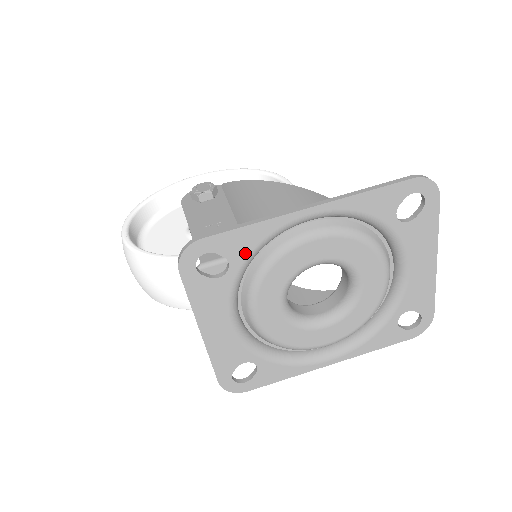
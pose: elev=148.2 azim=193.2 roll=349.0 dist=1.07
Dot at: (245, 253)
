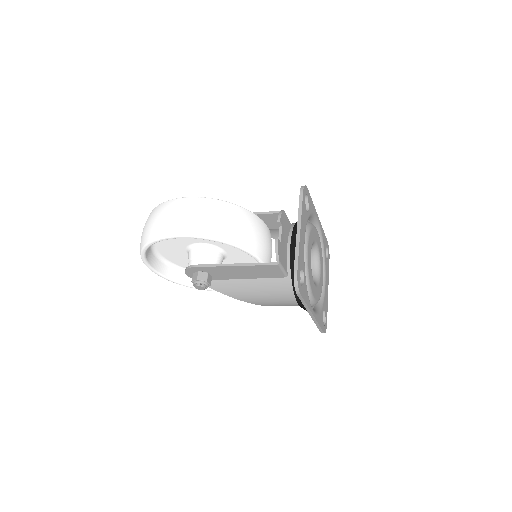
Dot at: (311, 211)
